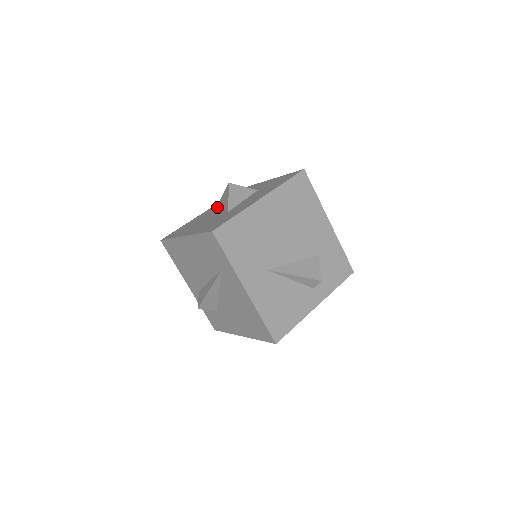
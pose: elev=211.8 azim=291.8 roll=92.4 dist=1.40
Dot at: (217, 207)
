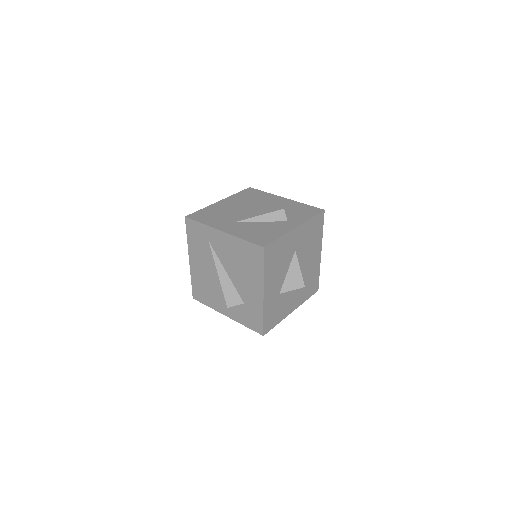
Dot at: occluded
